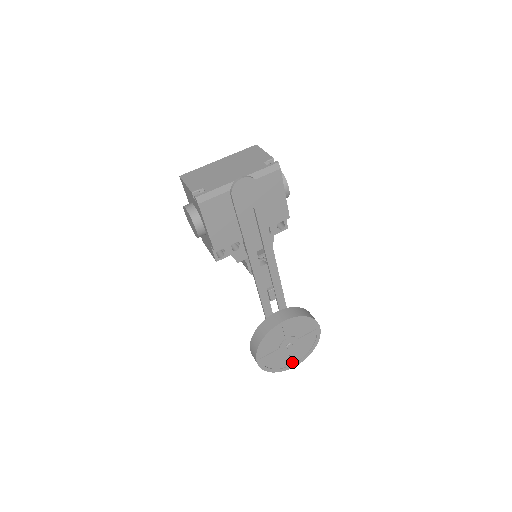
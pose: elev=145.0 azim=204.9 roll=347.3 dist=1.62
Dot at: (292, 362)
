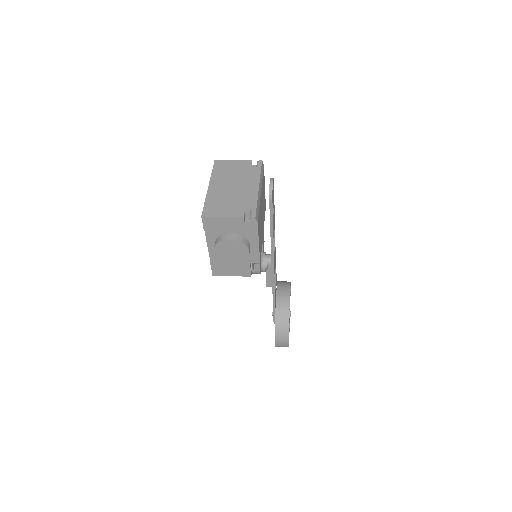
Dot at: (289, 329)
